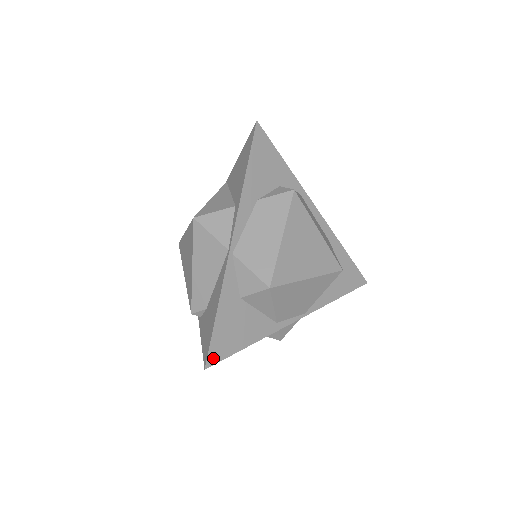
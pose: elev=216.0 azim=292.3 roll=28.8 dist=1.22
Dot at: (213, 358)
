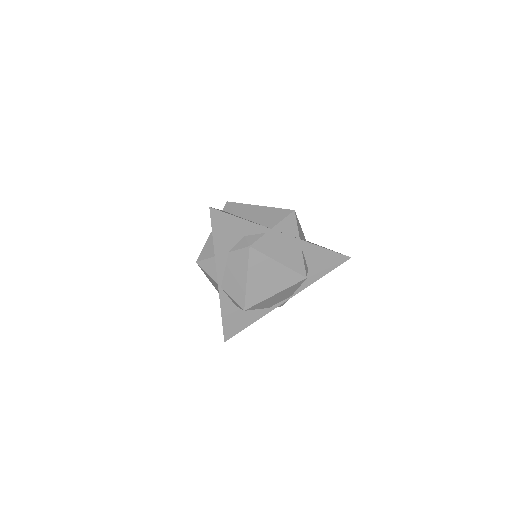
Dot at: (228, 336)
